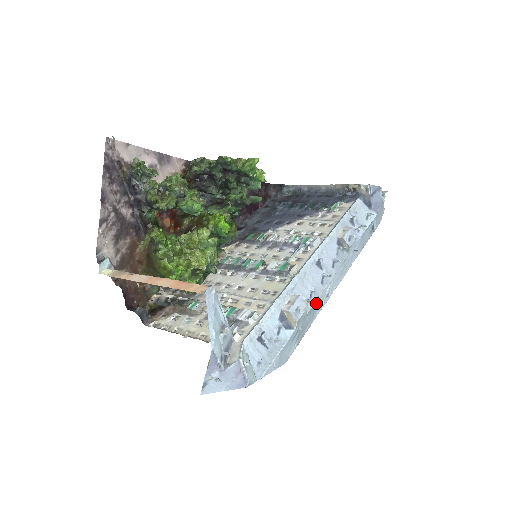
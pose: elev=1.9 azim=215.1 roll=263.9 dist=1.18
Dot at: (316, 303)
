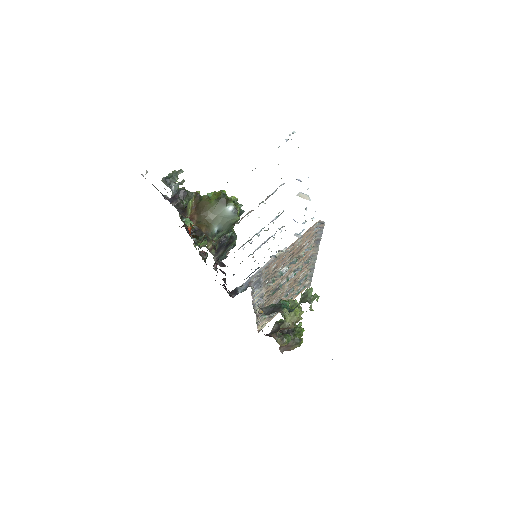
Dot at: occluded
